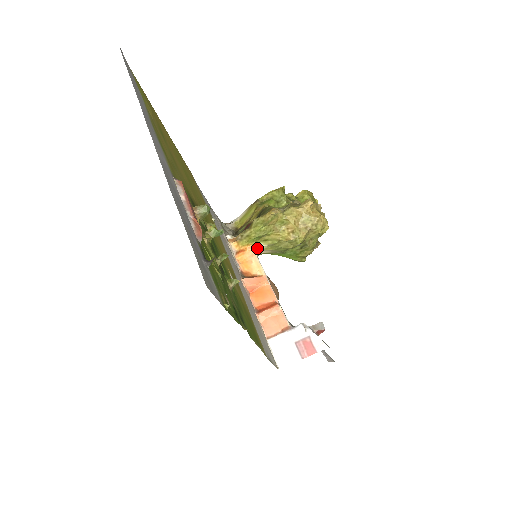
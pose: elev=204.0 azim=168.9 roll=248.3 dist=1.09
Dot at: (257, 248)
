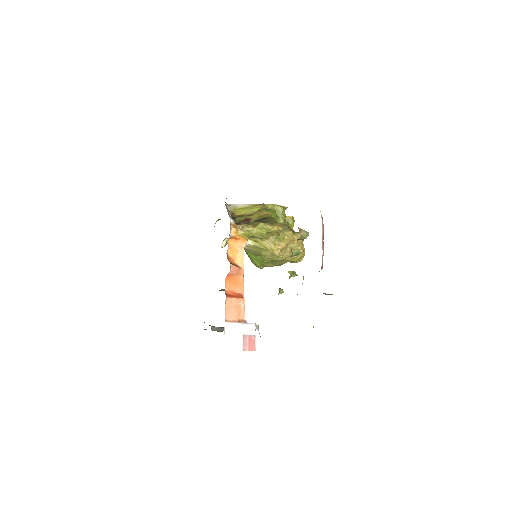
Dot at: (247, 243)
